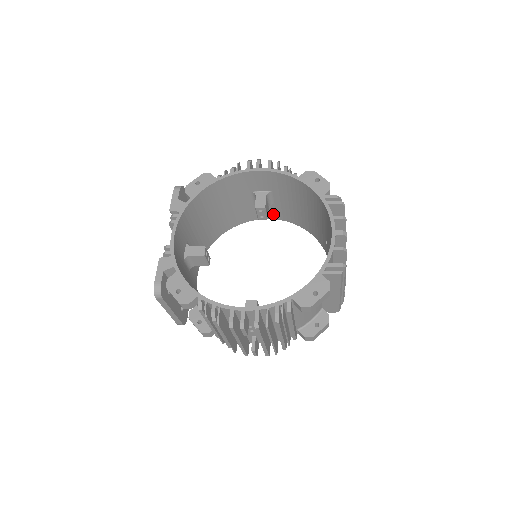
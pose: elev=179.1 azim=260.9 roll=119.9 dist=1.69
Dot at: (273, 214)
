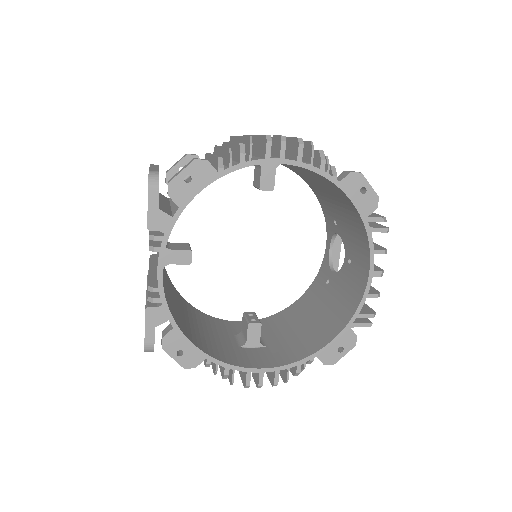
Dot at: occluded
